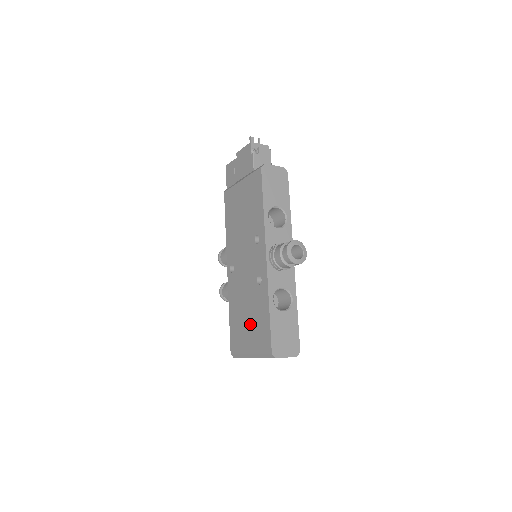
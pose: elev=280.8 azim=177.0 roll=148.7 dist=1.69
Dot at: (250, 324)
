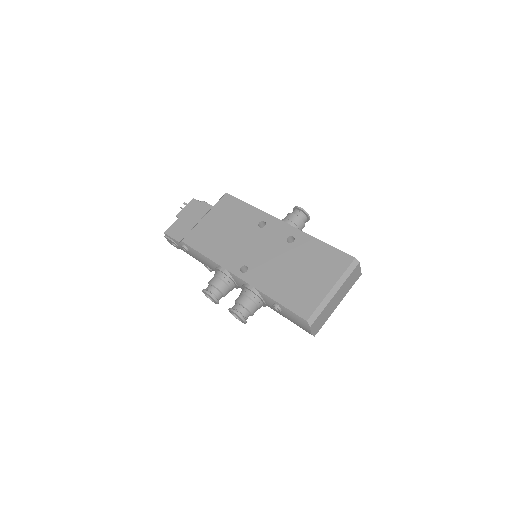
Dot at: (310, 271)
